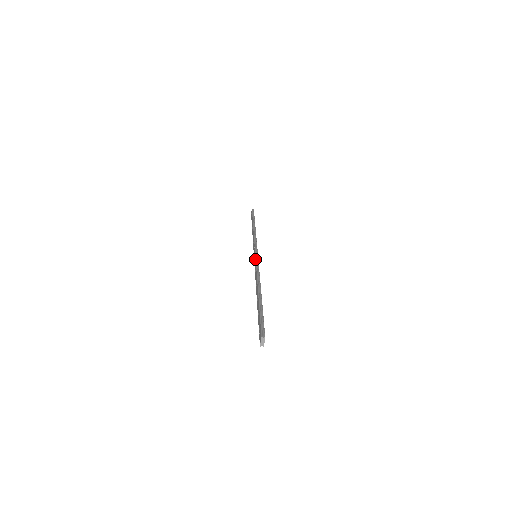
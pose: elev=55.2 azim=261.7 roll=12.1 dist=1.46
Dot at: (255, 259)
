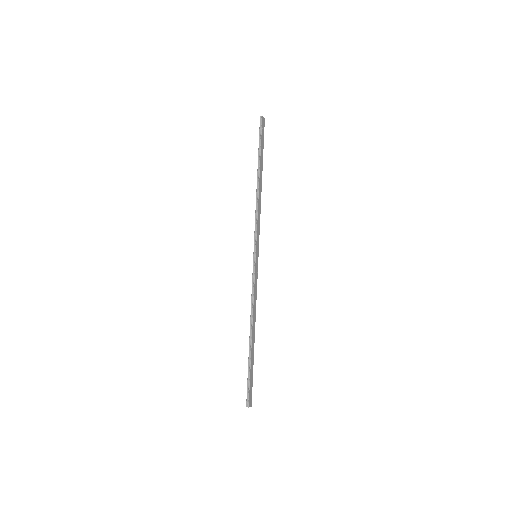
Dot at: occluded
